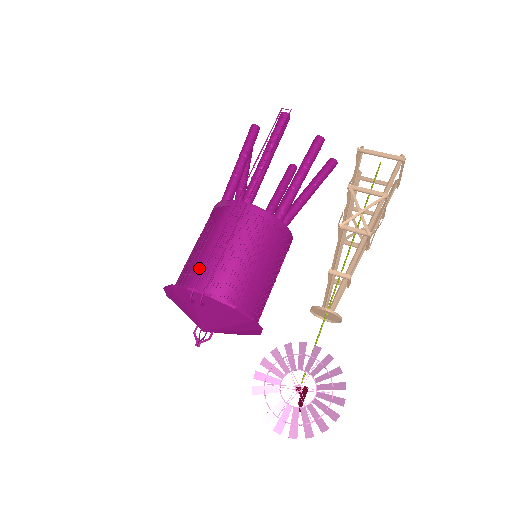
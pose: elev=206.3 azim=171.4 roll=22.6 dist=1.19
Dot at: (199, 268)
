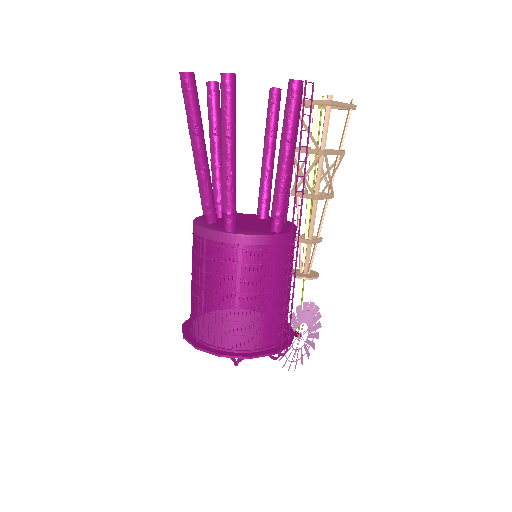
Dot at: (266, 326)
